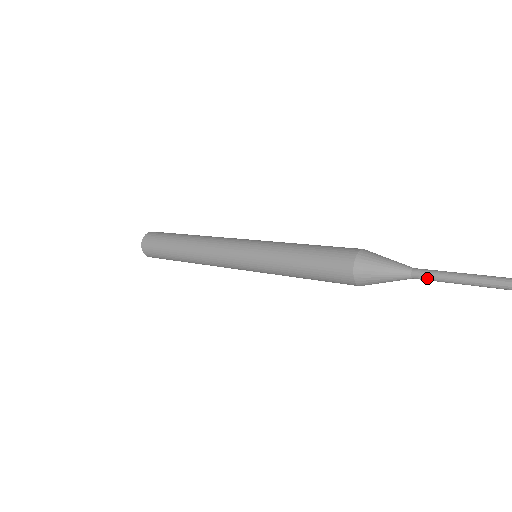
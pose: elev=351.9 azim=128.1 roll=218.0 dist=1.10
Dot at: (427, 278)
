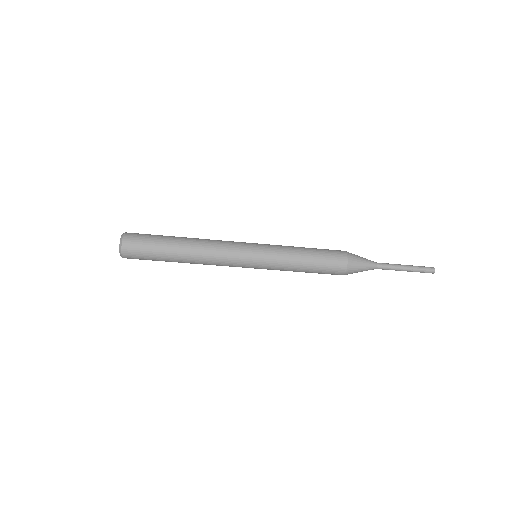
Dot at: (386, 268)
